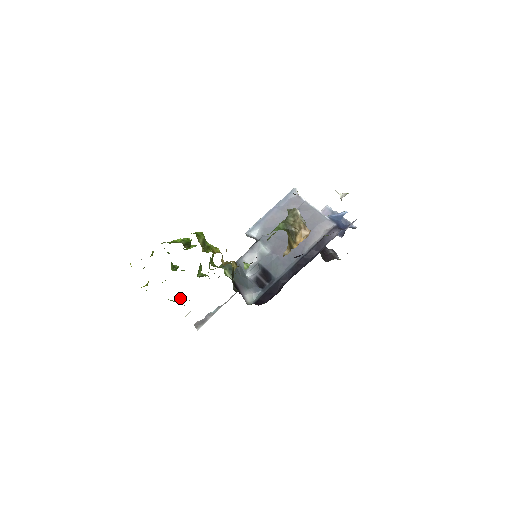
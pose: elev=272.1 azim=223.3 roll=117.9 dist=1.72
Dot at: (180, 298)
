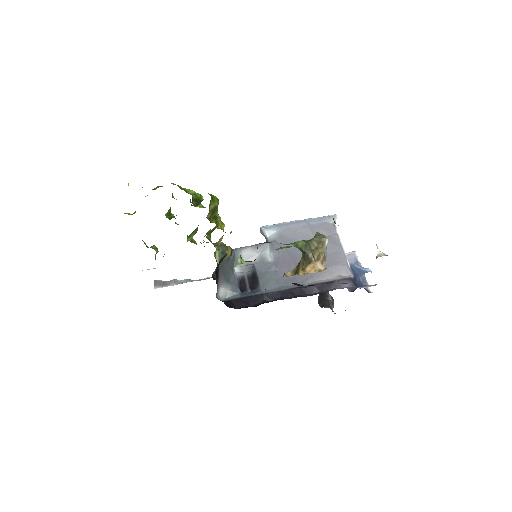
Dot at: (156, 248)
